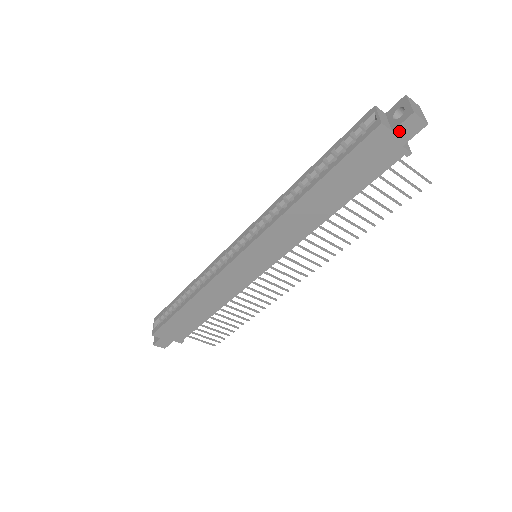
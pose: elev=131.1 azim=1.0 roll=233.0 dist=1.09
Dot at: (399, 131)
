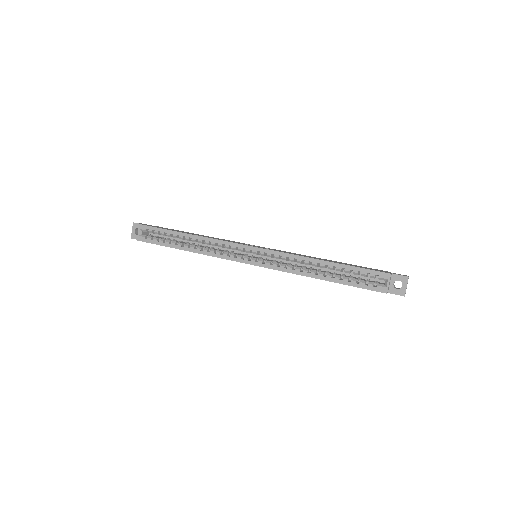
Dot at: (391, 293)
